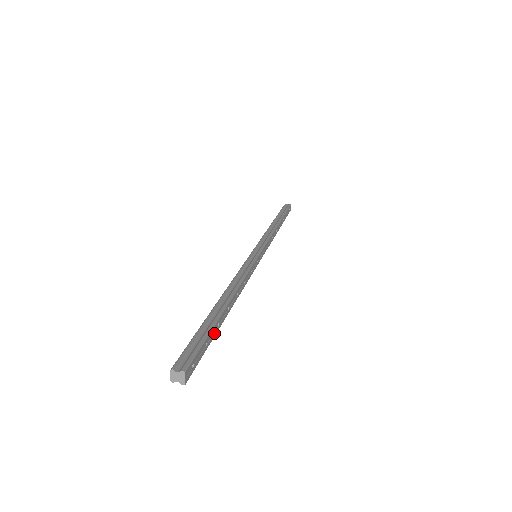
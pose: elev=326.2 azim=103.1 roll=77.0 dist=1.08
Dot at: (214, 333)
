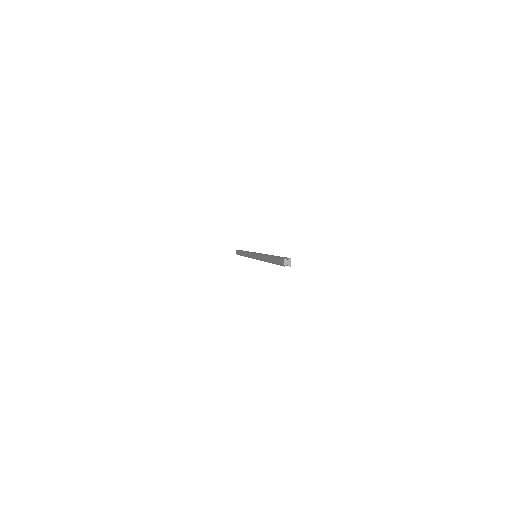
Dot at: occluded
